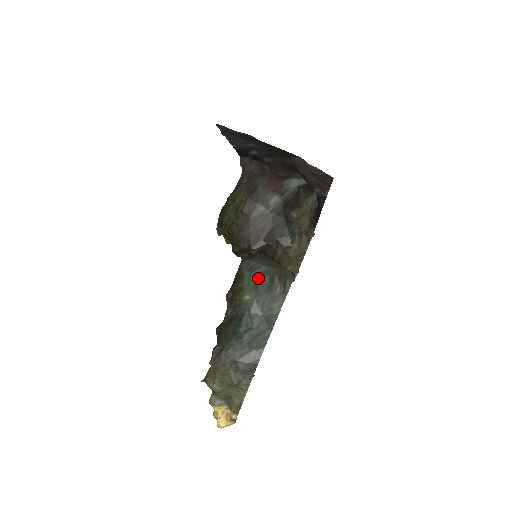
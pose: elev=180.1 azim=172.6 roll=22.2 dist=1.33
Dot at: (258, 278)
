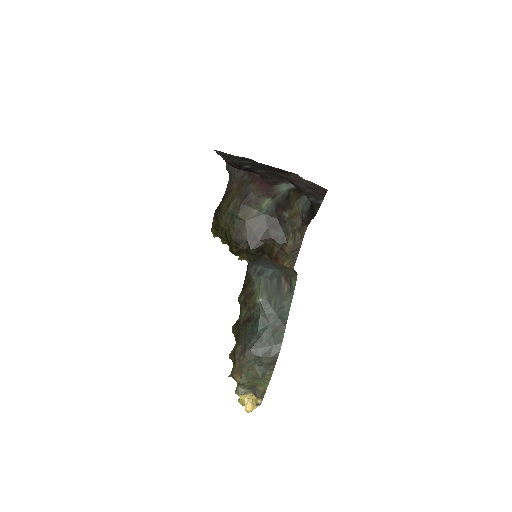
Dot at: (267, 281)
